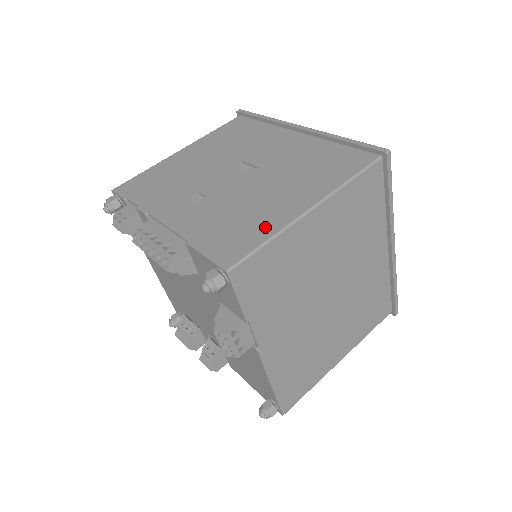
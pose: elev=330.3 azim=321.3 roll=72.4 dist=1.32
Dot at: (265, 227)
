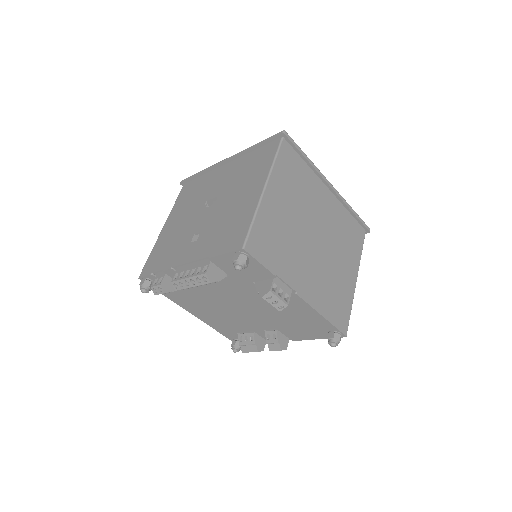
Dot at: (246, 215)
